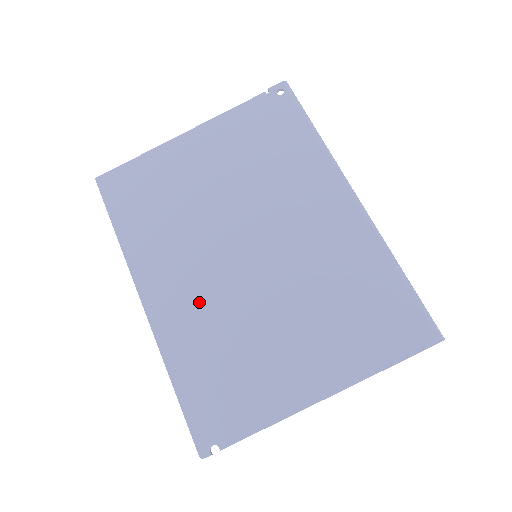
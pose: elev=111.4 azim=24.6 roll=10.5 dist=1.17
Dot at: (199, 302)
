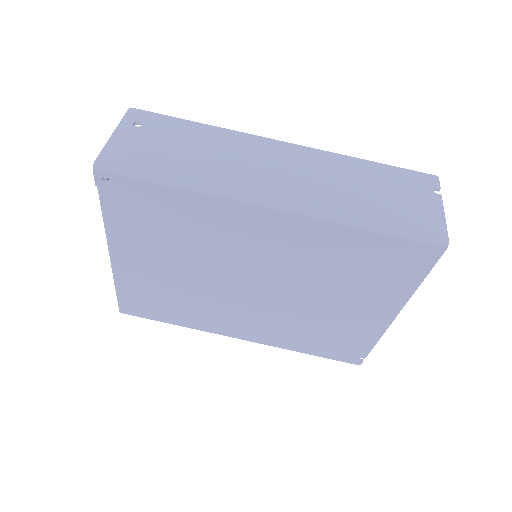
Dot at: (267, 323)
